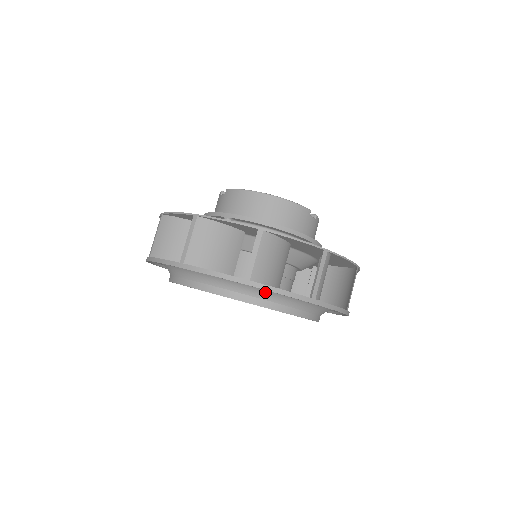
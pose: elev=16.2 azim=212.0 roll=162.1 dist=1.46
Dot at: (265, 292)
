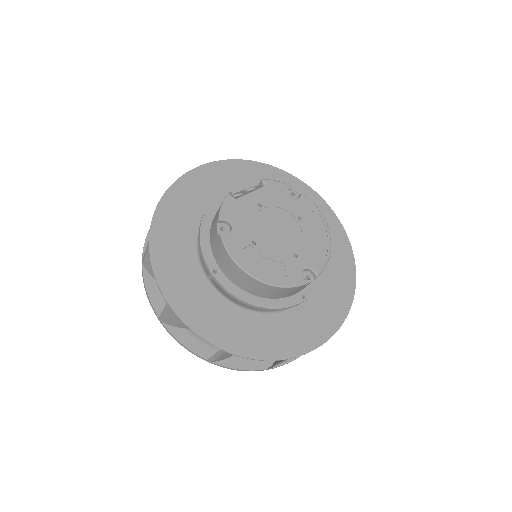
Dot at: occluded
